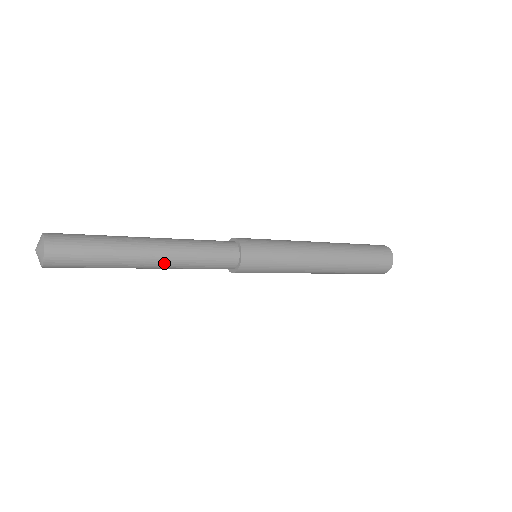
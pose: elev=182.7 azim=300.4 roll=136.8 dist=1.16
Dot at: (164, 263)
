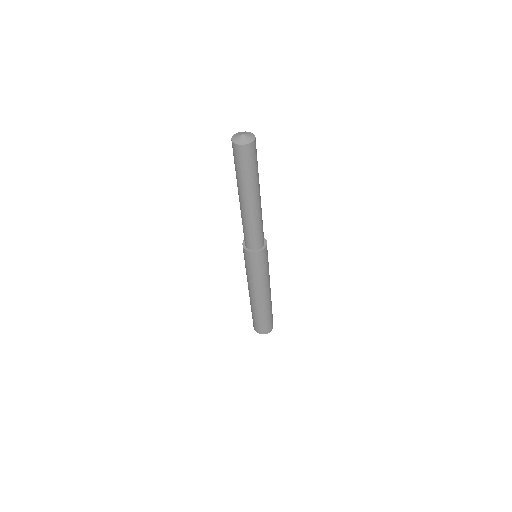
Dot at: (253, 209)
